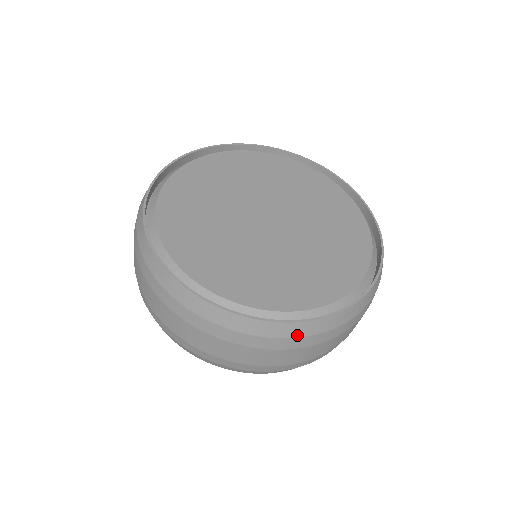
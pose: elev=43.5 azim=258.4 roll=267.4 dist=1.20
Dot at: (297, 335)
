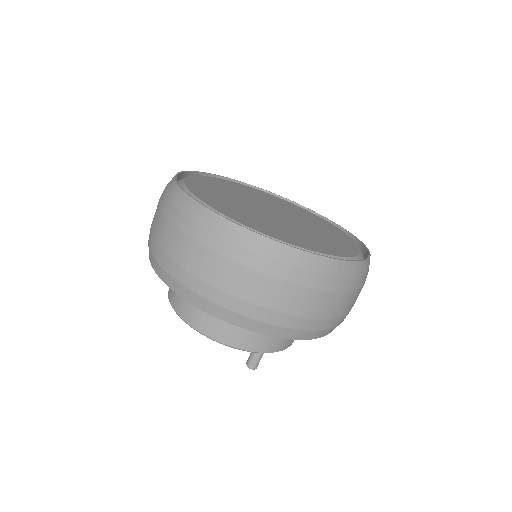
Dot at: (287, 261)
